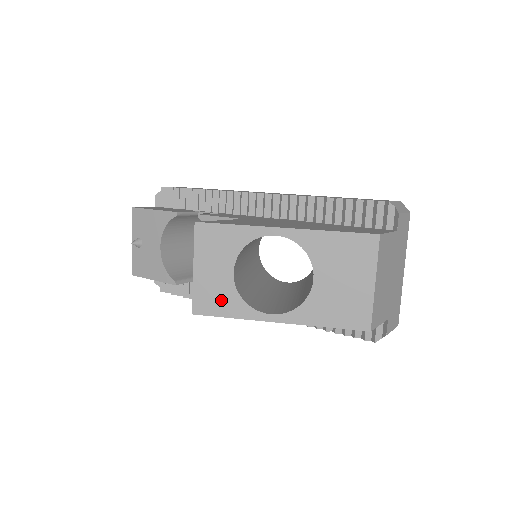
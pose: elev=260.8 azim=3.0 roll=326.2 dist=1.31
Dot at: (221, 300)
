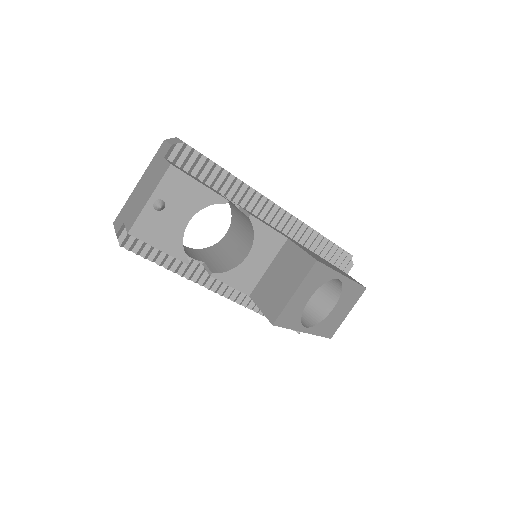
Dot at: (292, 316)
